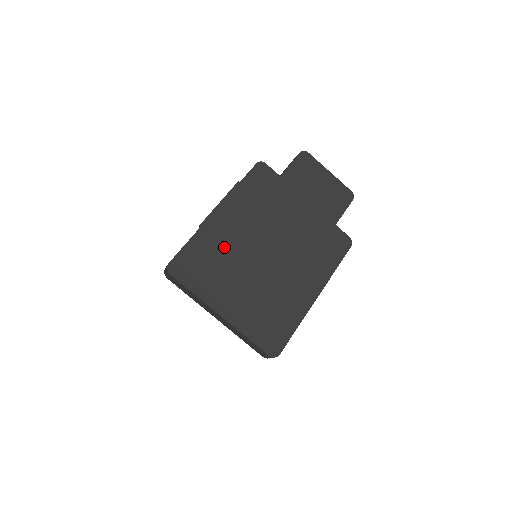
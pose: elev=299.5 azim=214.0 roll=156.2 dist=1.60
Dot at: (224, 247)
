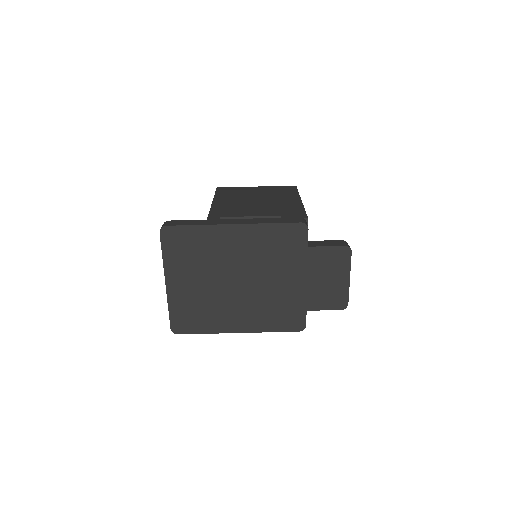
Dot at: (212, 251)
